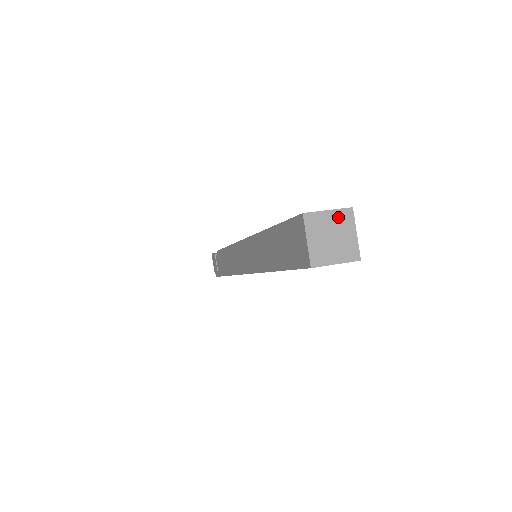
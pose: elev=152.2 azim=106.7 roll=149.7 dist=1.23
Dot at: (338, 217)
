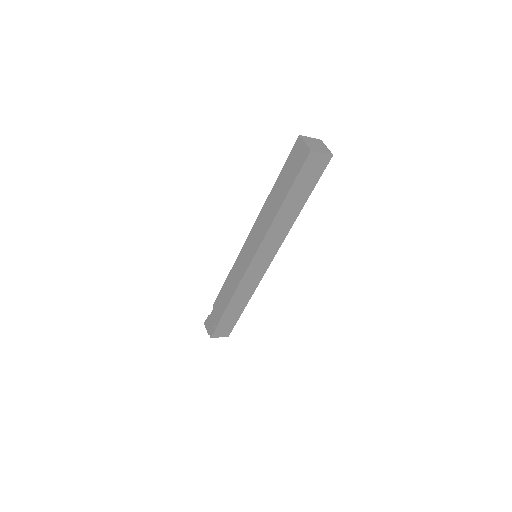
Dot at: (316, 140)
